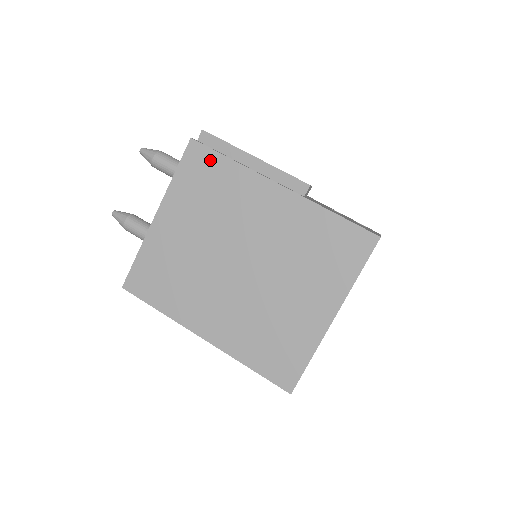
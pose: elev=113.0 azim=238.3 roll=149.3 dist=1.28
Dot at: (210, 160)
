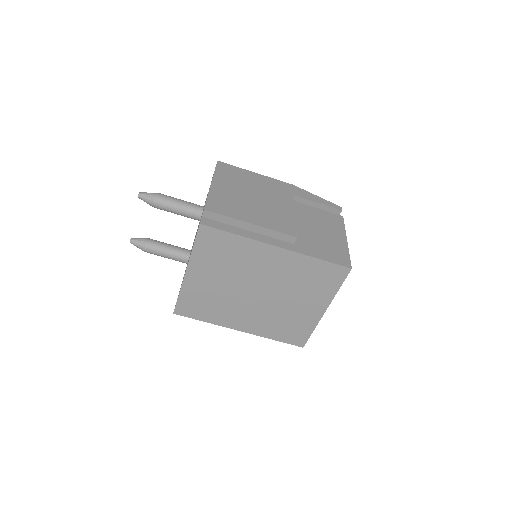
Dot at: (219, 237)
